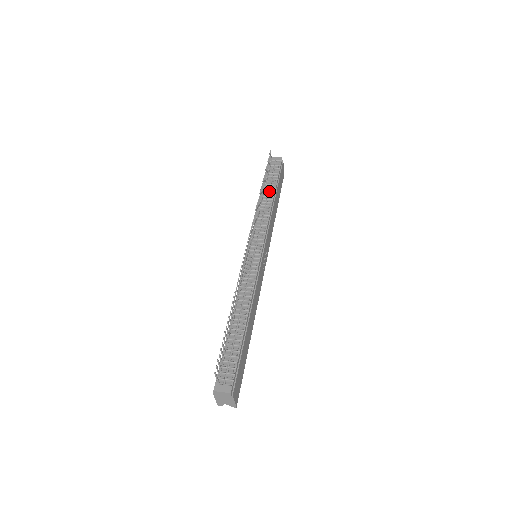
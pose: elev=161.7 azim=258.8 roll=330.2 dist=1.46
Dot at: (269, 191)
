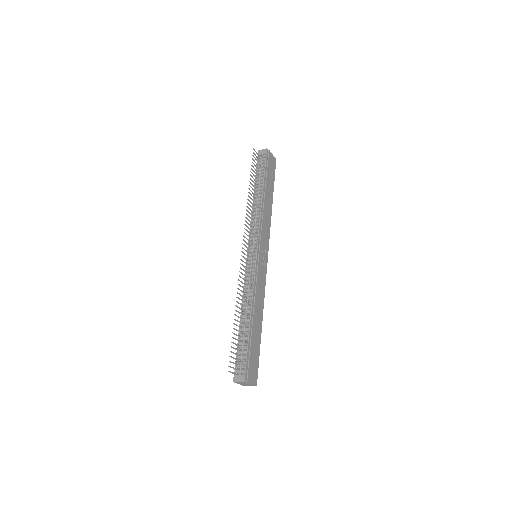
Dot at: (259, 190)
